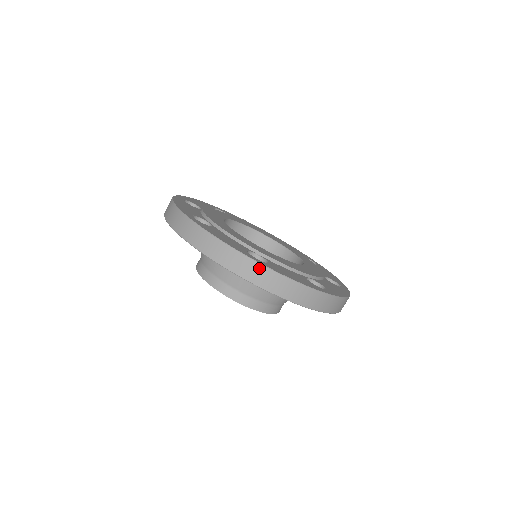
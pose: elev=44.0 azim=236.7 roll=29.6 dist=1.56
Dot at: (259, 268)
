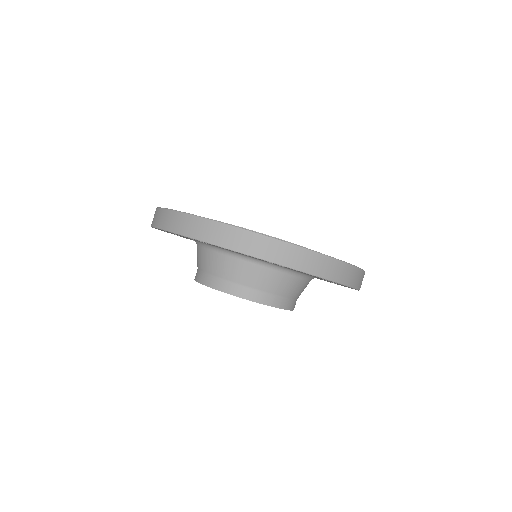
Dot at: (293, 249)
